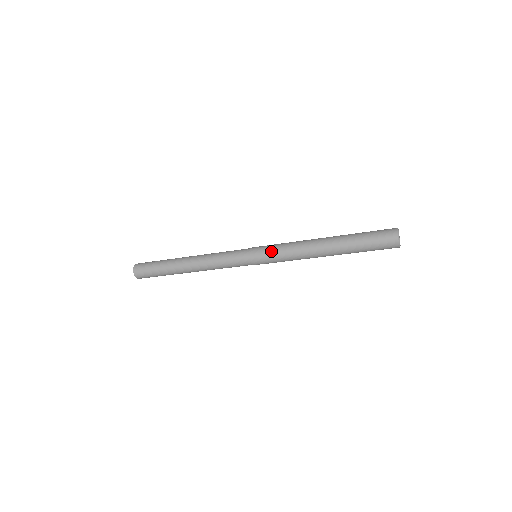
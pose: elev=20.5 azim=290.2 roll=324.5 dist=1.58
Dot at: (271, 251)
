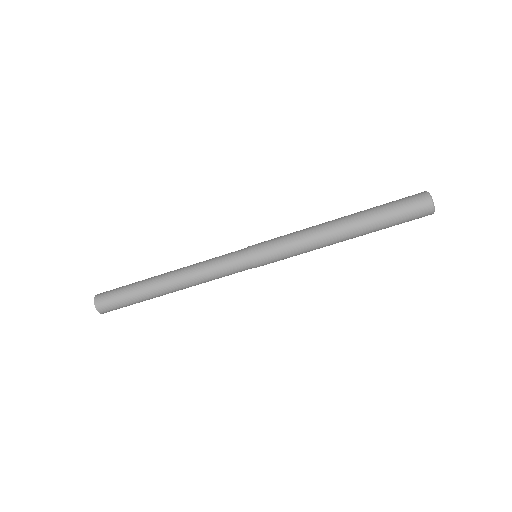
Dot at: (275, 240)
